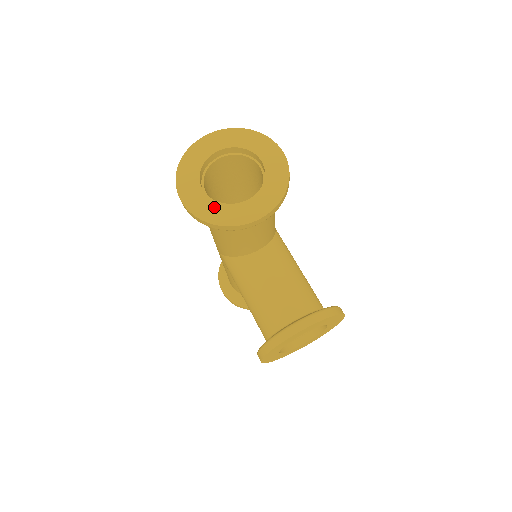
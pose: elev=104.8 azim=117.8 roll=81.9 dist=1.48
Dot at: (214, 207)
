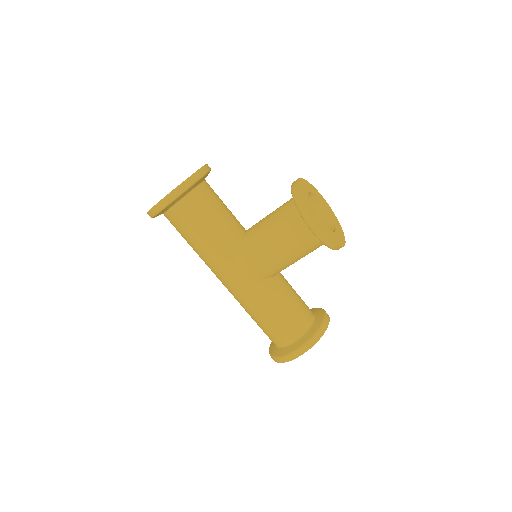
Dot at: occluded
